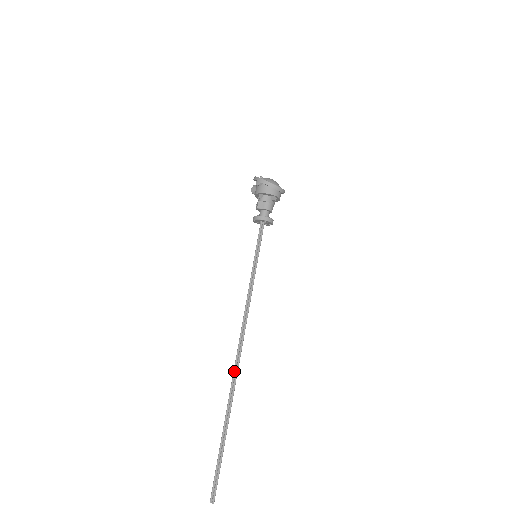
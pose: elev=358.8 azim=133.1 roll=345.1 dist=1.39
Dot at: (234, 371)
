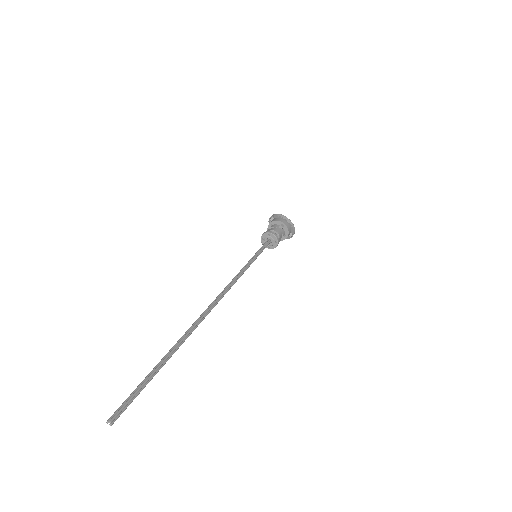
Dot at: (200, 316)
